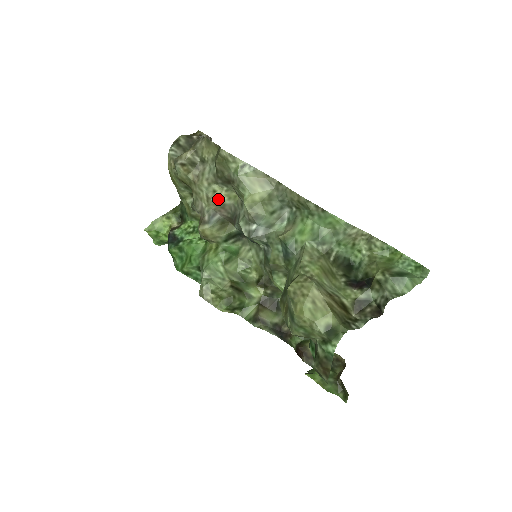
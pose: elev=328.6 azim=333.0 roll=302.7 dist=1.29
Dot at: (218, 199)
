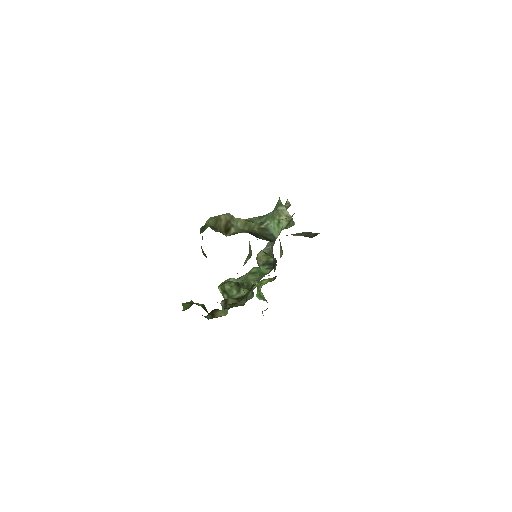
Dot at: occluded
